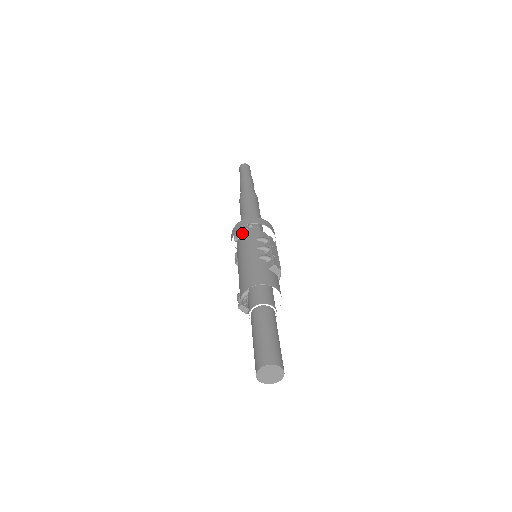
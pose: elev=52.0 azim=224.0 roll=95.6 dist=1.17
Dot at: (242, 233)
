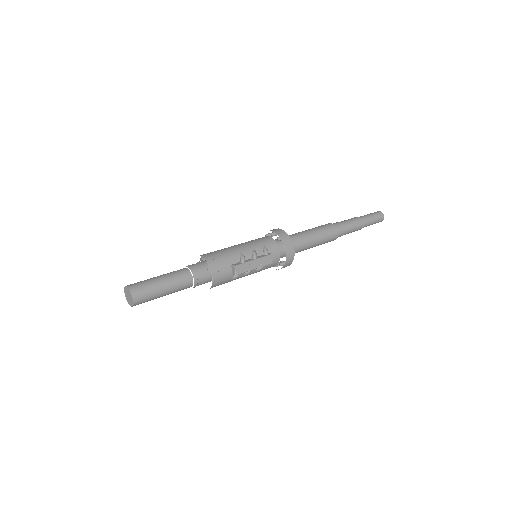
Dot at: occluded
